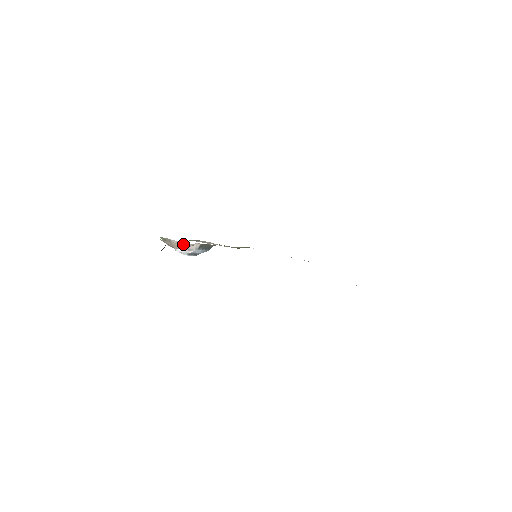
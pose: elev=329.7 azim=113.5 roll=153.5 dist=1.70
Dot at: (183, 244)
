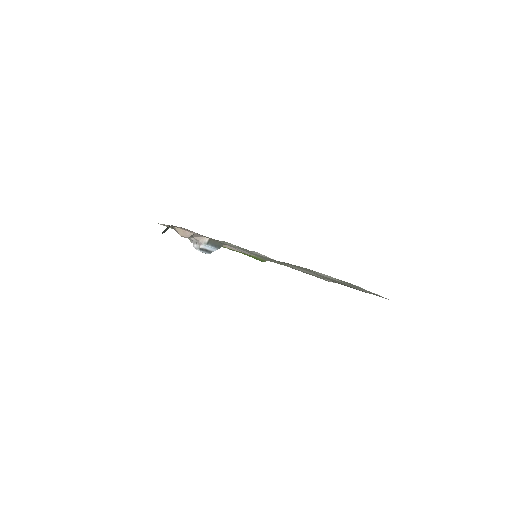
Dot at: (185, 231)
